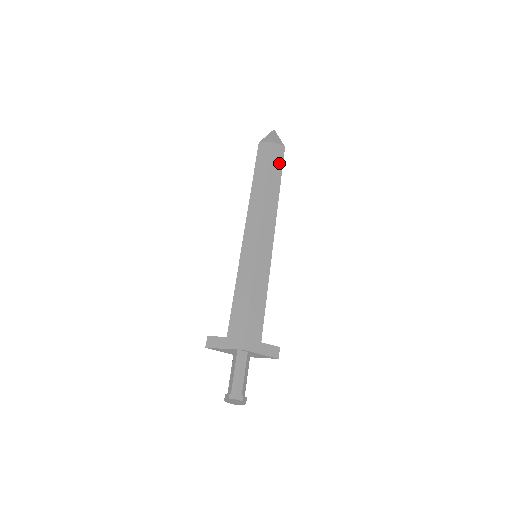
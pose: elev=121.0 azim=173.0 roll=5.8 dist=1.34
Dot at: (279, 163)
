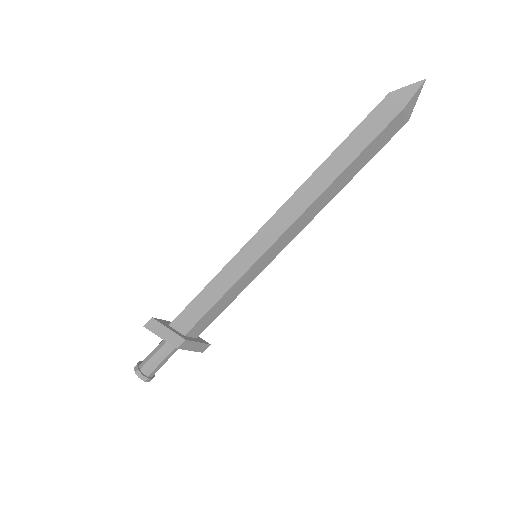
Dot at: (379, 146)
